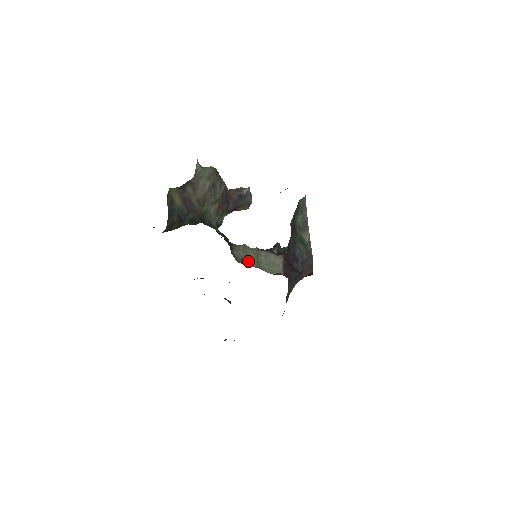
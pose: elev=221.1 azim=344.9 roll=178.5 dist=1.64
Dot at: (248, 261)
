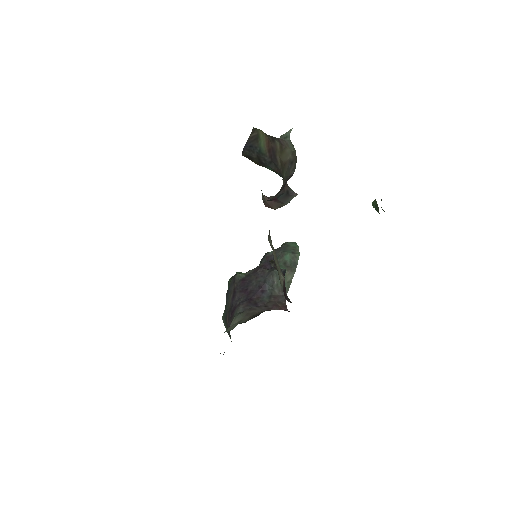
Dot at: occluded
